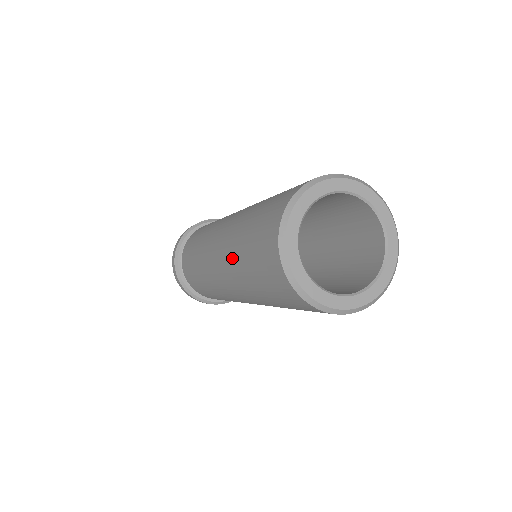
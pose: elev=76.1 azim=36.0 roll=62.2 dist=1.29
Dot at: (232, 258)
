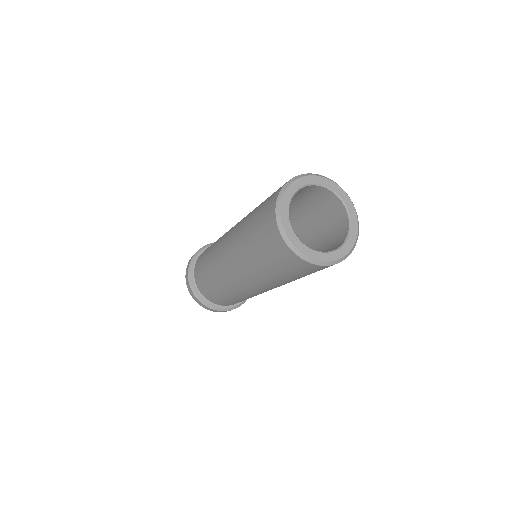
Dot at: (246, 261)
